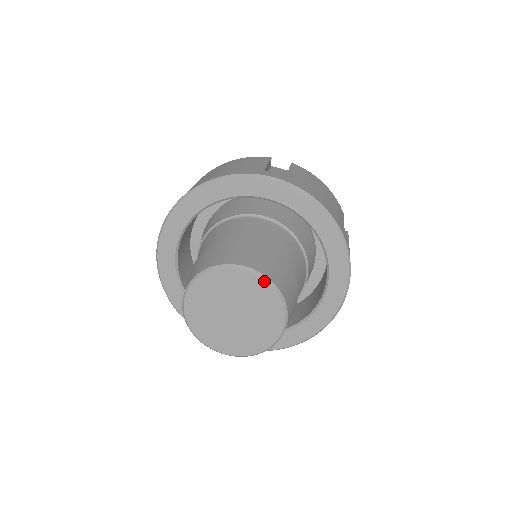
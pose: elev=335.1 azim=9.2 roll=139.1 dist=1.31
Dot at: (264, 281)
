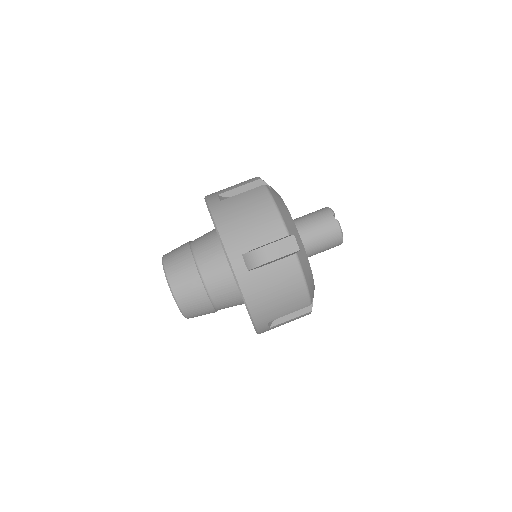
Dot at: occluded
